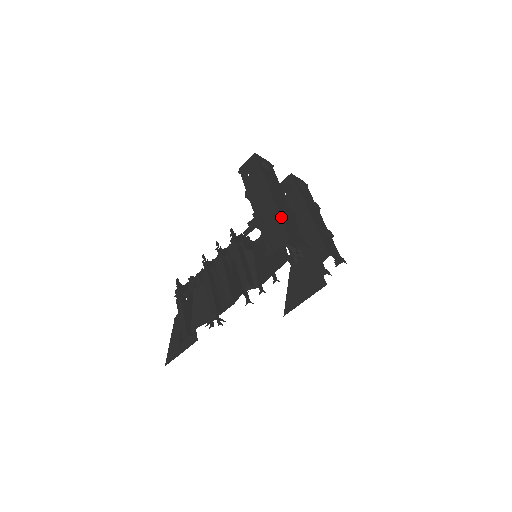
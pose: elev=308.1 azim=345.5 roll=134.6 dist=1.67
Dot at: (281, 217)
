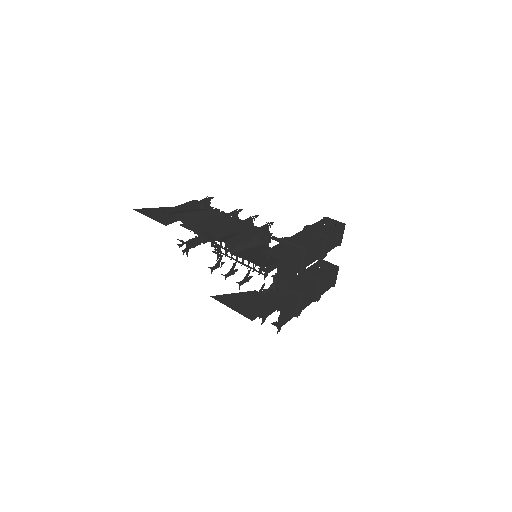
Dot at: (299, 253)
